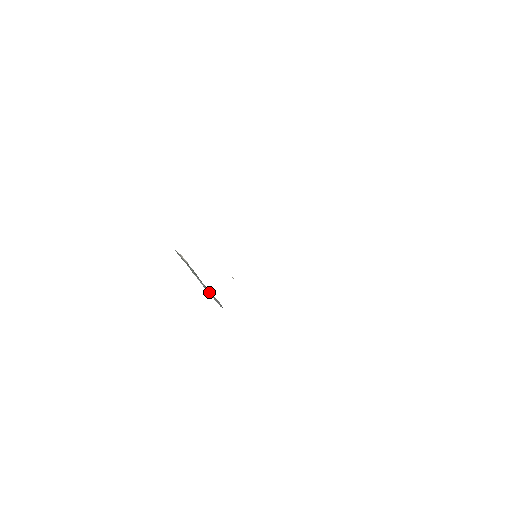
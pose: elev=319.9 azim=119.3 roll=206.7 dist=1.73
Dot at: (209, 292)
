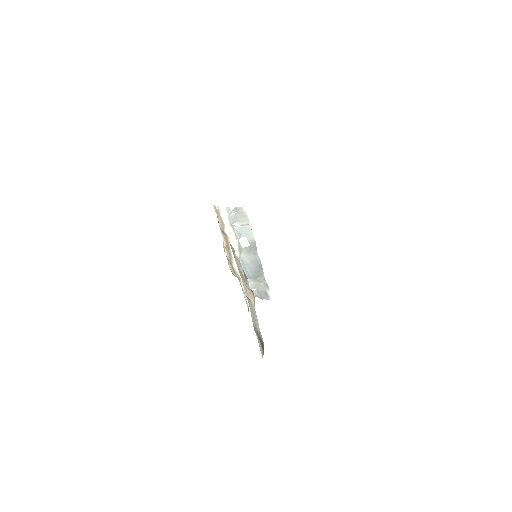
Dot at: (257, 276)
